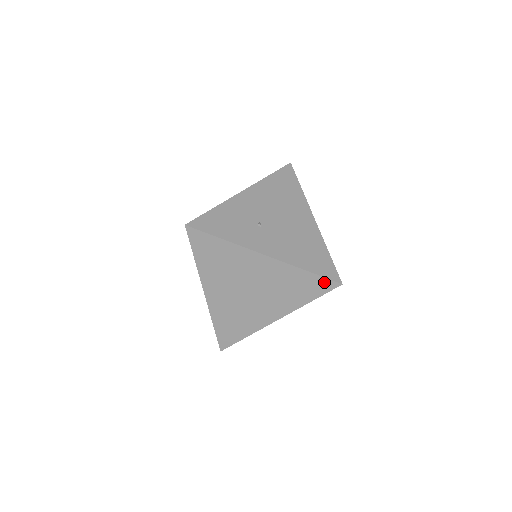
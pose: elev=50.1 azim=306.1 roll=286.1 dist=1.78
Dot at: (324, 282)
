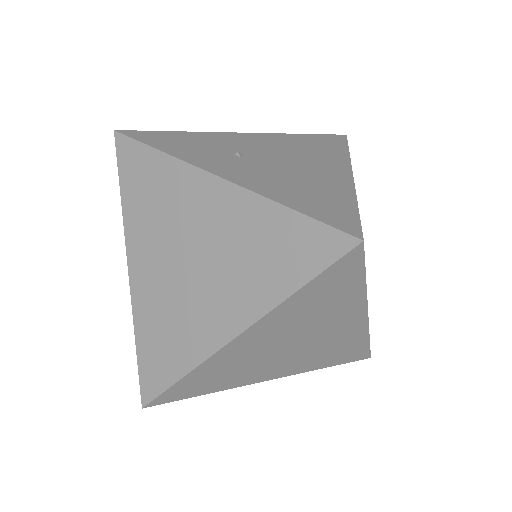
Dot at: (323, 236)
